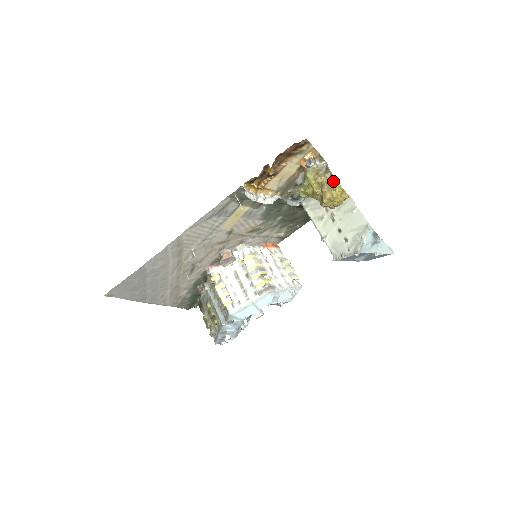
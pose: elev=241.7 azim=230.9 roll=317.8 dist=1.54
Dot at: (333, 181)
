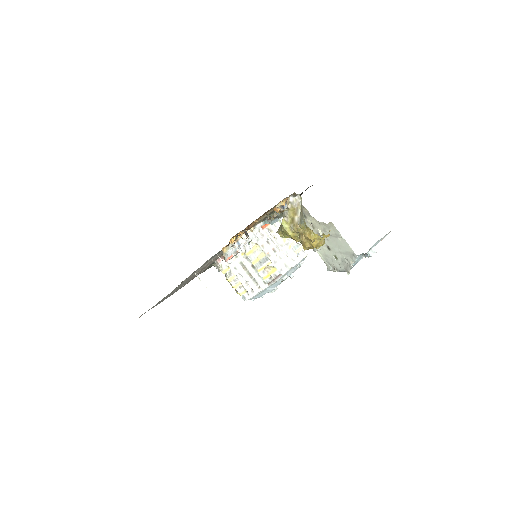
Dot at: (310, 233)
